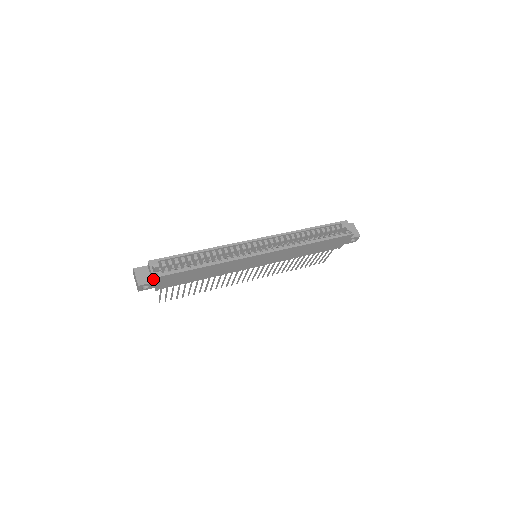
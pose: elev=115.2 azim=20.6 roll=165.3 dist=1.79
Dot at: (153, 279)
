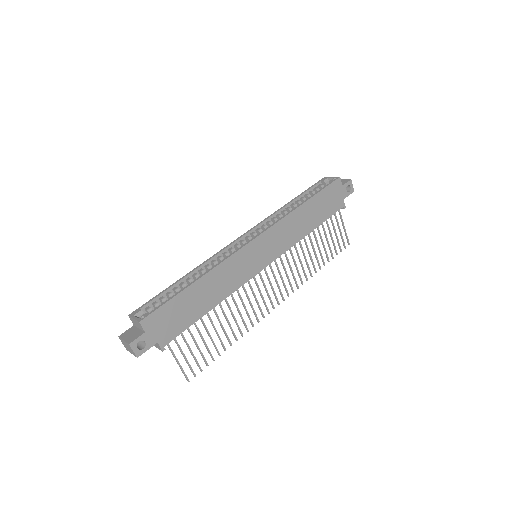
Dot at: (141, 325)
